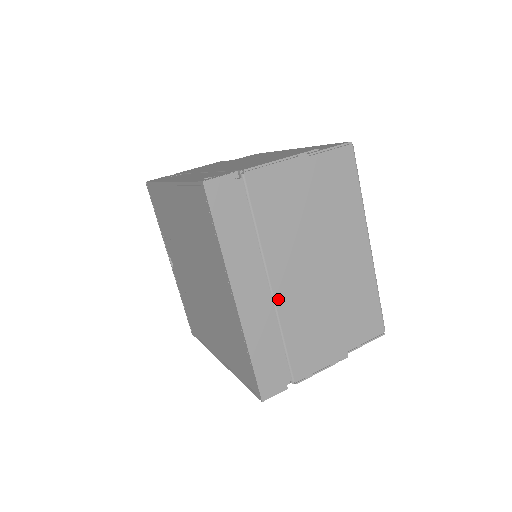
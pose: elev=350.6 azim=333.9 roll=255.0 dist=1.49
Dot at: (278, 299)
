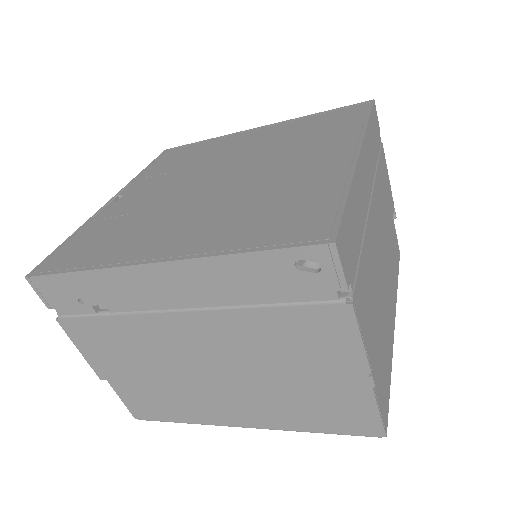
Dot at: (370, 217)
